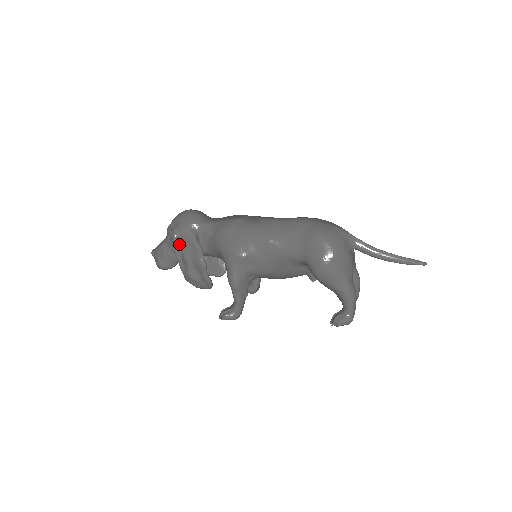
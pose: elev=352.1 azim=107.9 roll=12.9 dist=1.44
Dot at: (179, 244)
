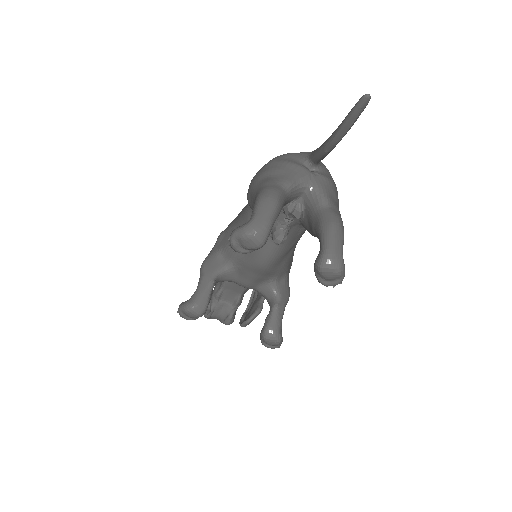
Dot at: occluded
